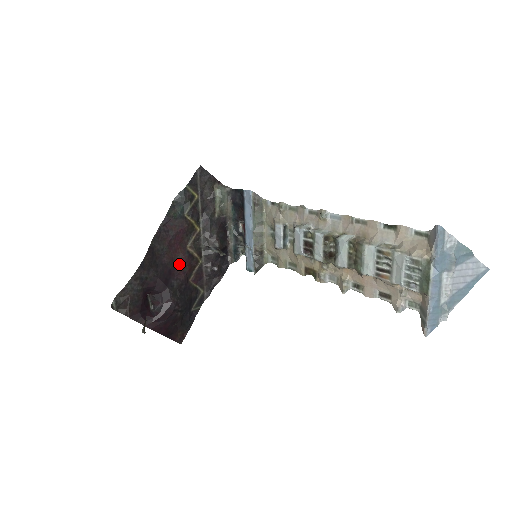
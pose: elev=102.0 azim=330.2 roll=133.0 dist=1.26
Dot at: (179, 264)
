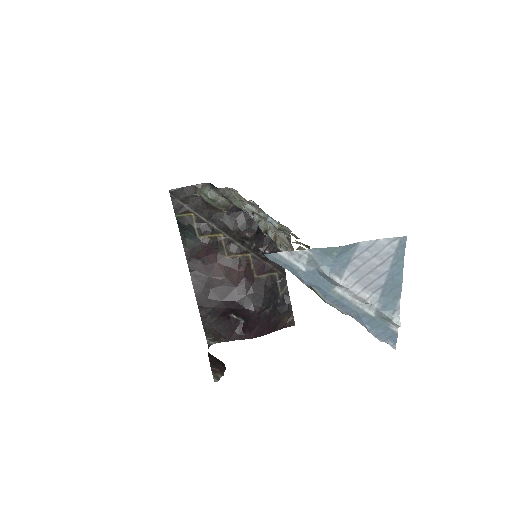
Dot at: (231, 276)
